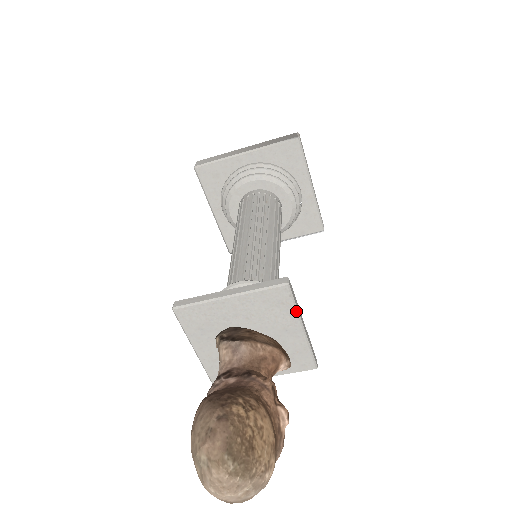
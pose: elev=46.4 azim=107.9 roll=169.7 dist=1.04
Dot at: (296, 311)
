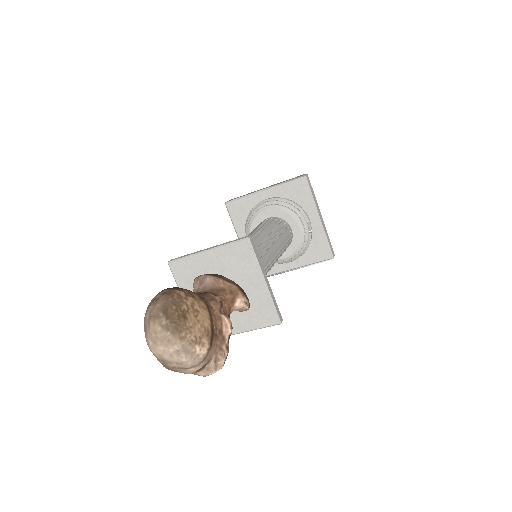
Dot at: (257, 263)
